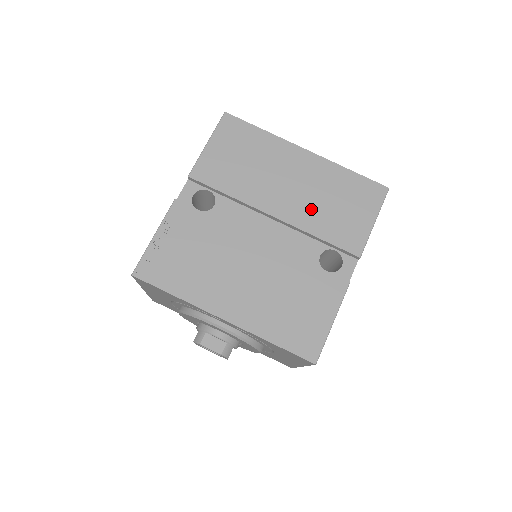
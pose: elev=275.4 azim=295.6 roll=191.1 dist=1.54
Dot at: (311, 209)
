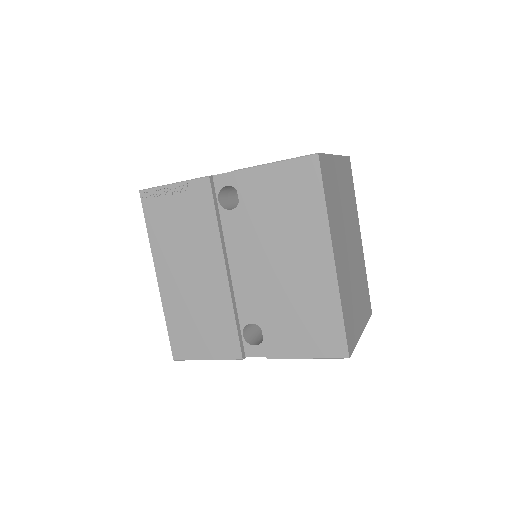
Dot at: (279, 296)
